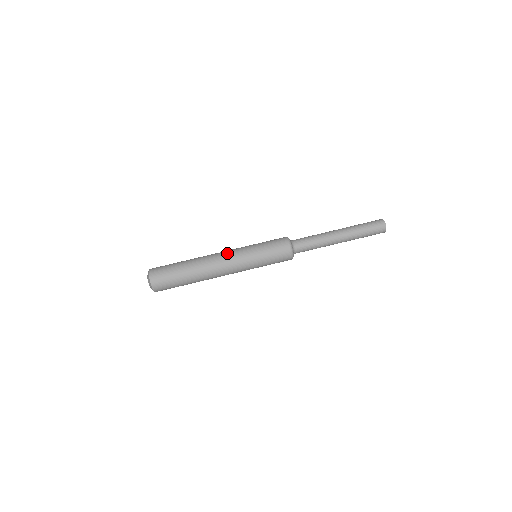
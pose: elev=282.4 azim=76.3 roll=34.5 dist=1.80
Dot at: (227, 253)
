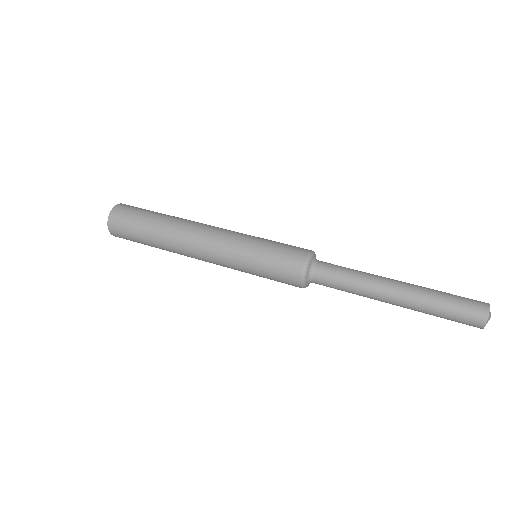
Dot at: (214, 233)
